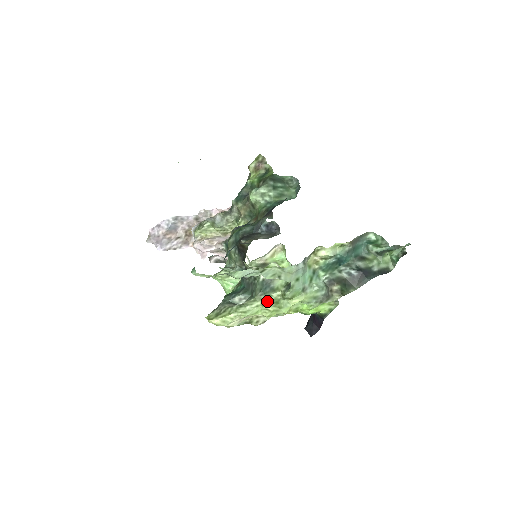
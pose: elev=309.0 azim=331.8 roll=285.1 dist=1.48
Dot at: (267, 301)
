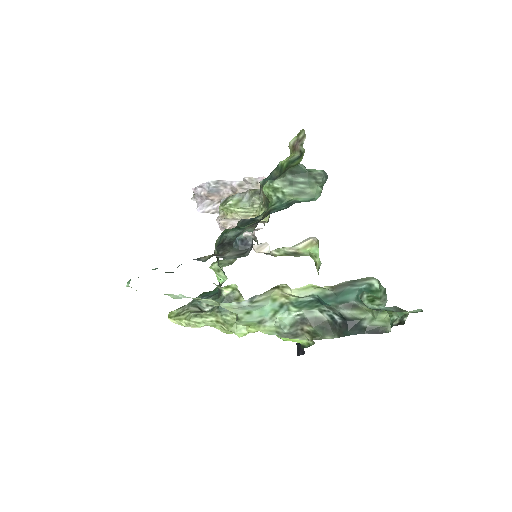
Dot at: (222, 320)
